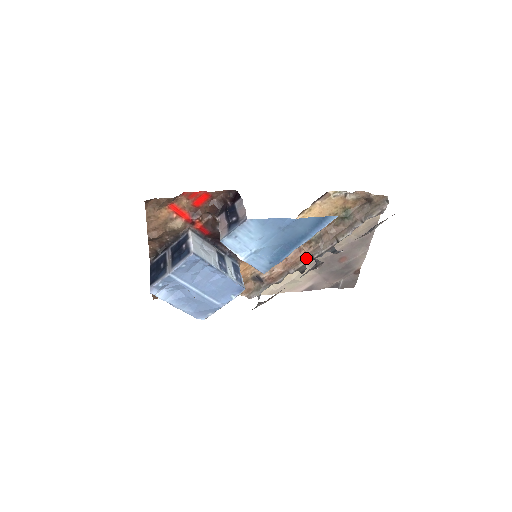
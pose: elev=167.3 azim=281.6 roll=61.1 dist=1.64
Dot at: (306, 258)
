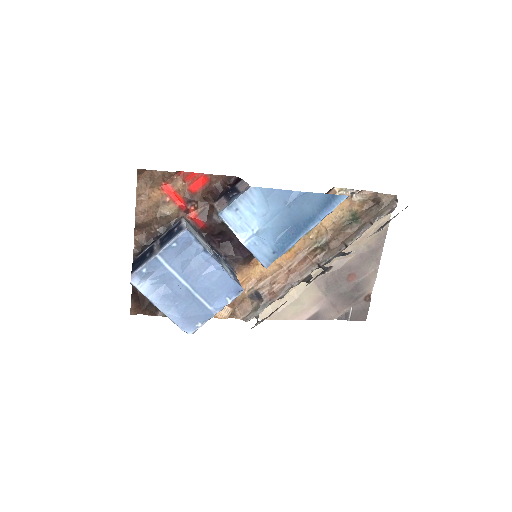
Dot at: (312, 267)
